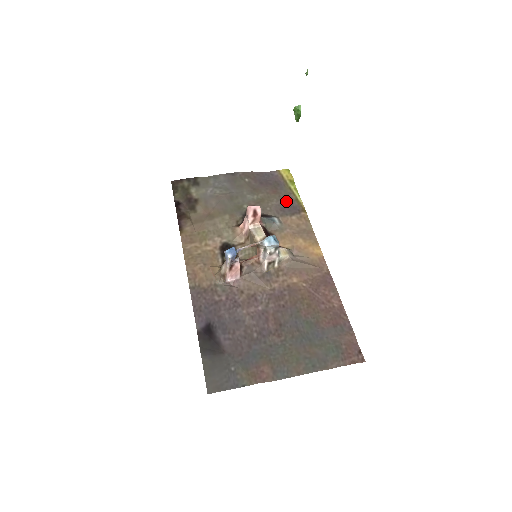
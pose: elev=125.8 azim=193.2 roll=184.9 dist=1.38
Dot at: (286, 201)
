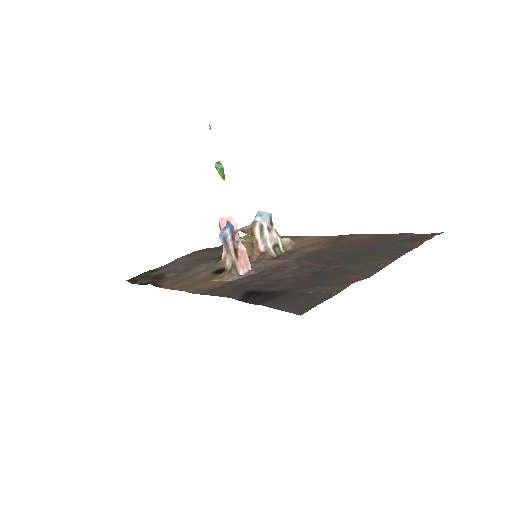
Dot at: occluded
